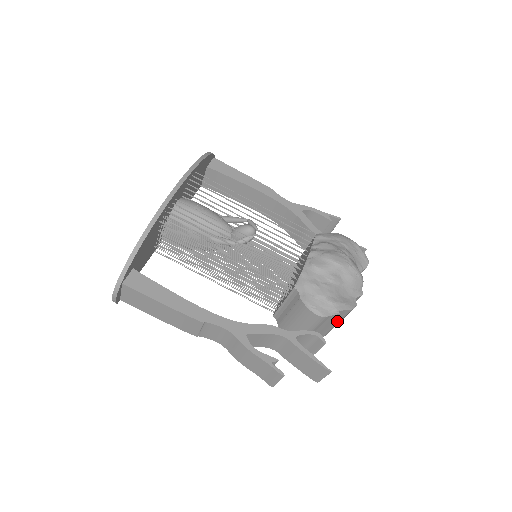
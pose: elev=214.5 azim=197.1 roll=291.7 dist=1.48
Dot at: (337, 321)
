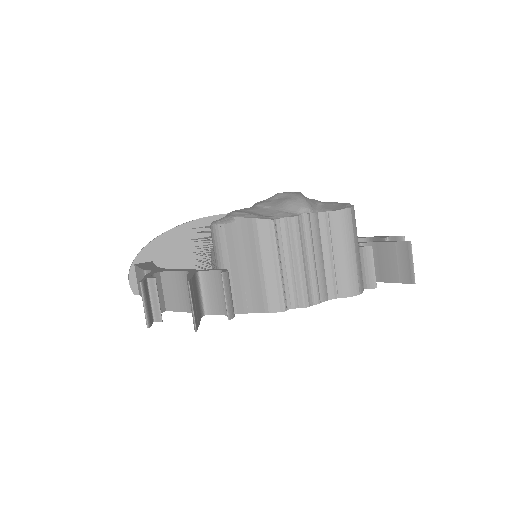
Dot at: (256, 256)
